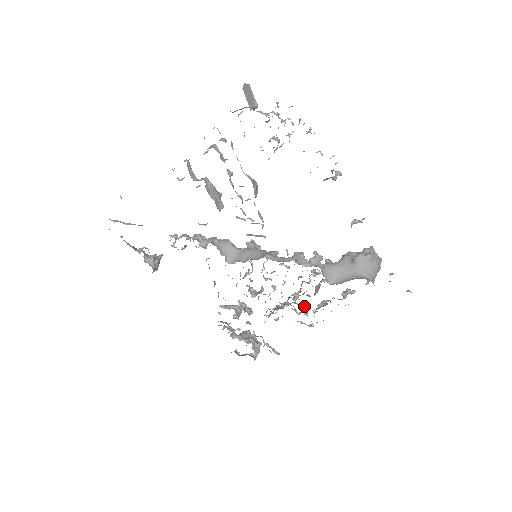
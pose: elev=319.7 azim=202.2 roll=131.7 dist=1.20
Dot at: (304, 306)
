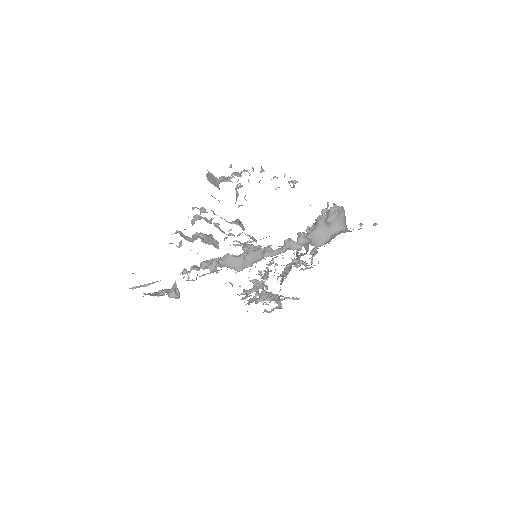
Dot at: (301, 261)
